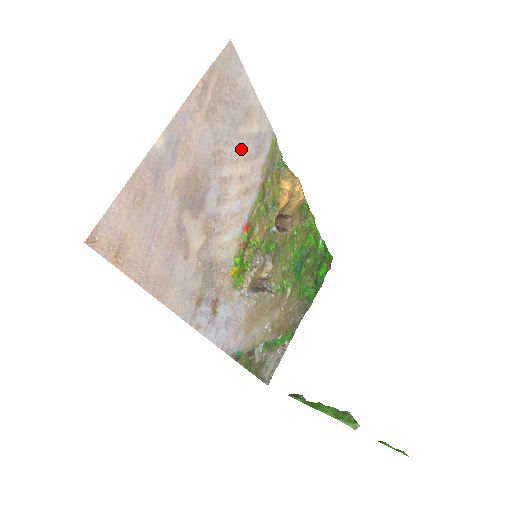
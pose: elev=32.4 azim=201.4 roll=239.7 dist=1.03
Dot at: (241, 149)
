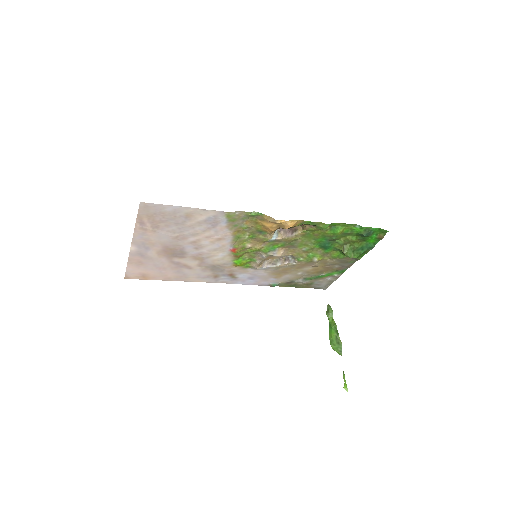
Dot at: (196, 229)
